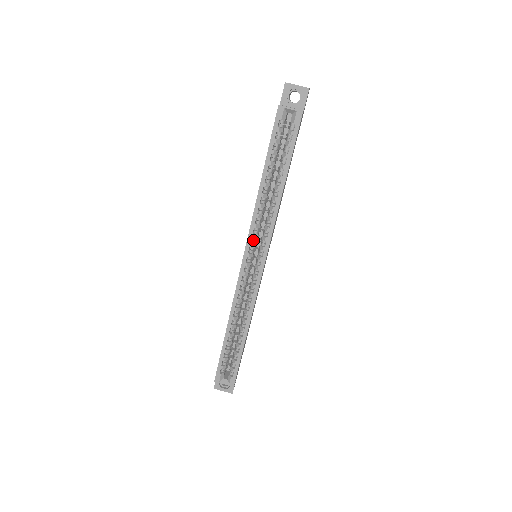
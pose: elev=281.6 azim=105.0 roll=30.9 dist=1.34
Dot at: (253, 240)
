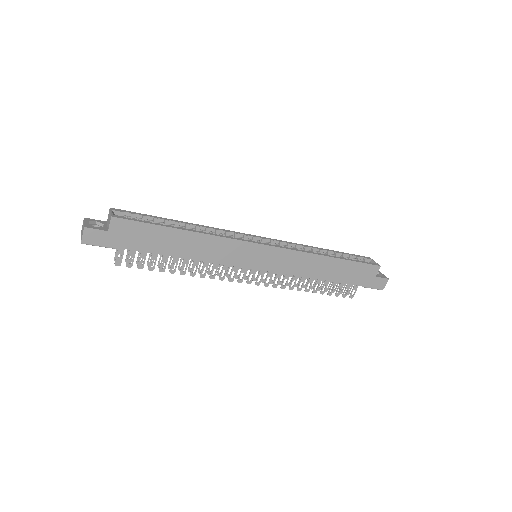
Dot at: occluded
